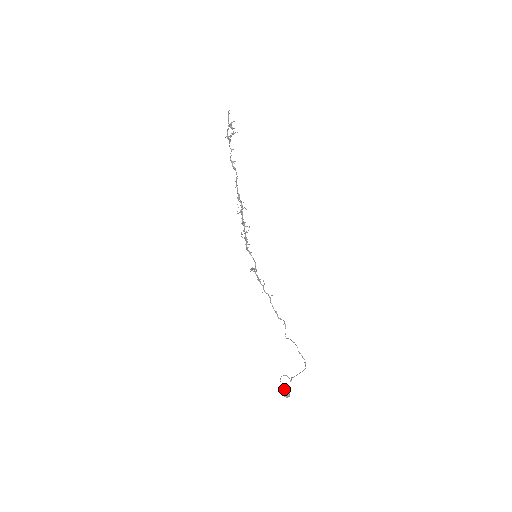
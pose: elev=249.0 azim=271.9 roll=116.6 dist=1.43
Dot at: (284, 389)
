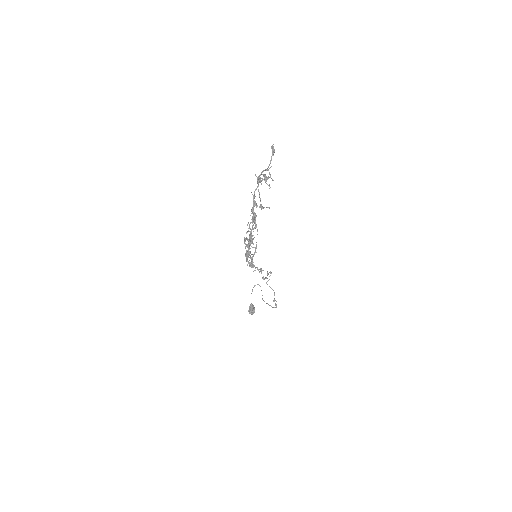
Dot at: (251, 305)
